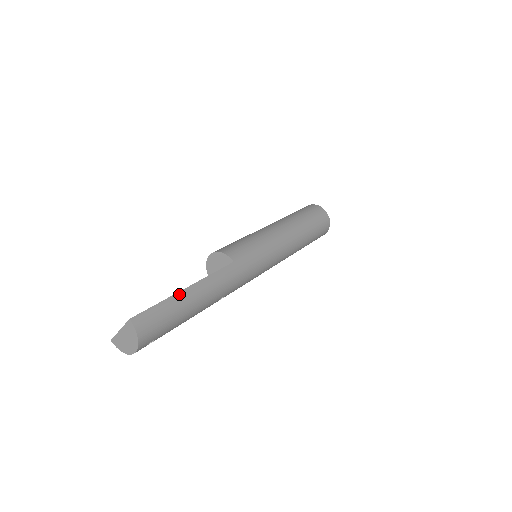
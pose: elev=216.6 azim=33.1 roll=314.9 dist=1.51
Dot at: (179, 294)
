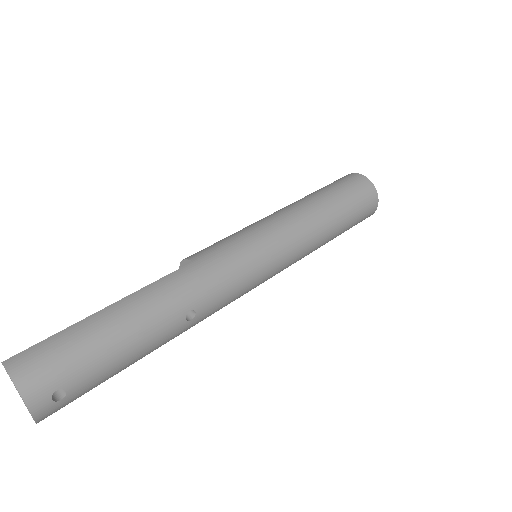
Dot at: (92, 317)
